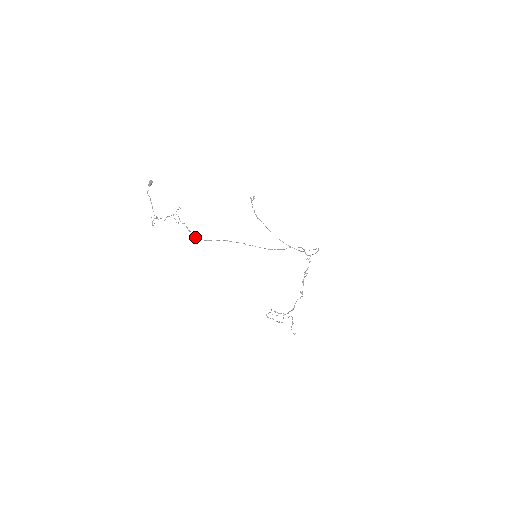
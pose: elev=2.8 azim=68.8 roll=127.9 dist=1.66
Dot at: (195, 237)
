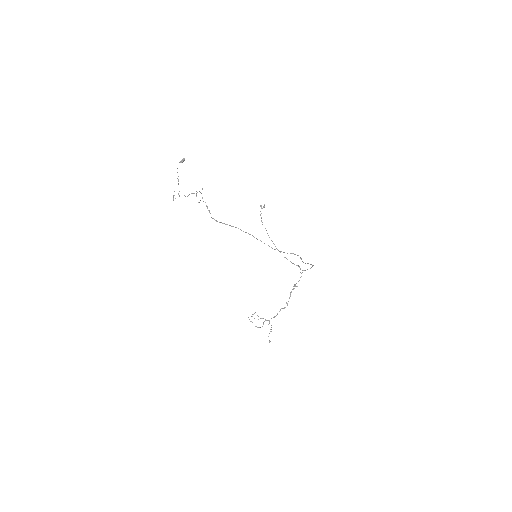
Dot at: occluded
